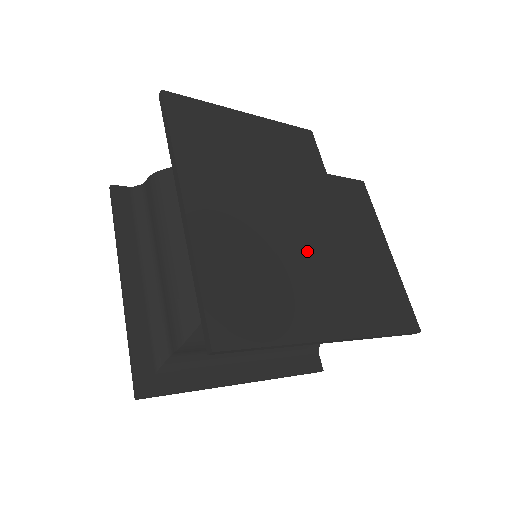
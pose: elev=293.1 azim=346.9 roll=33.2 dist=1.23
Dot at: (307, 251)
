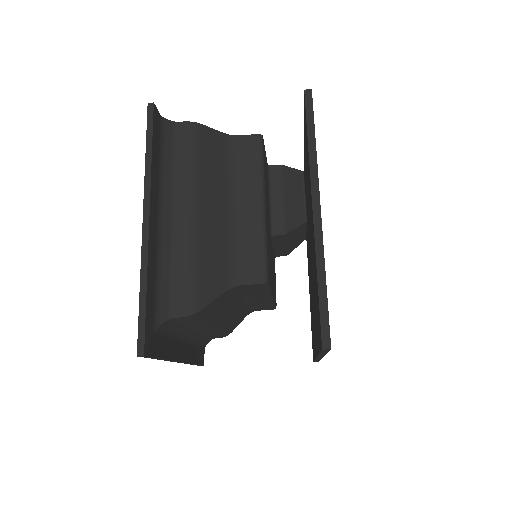
Dot at: occluded
